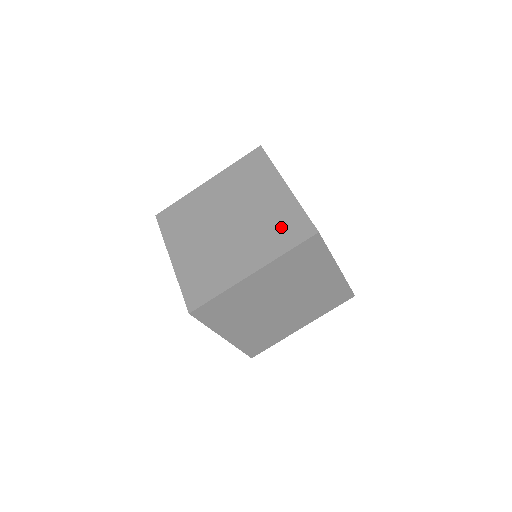
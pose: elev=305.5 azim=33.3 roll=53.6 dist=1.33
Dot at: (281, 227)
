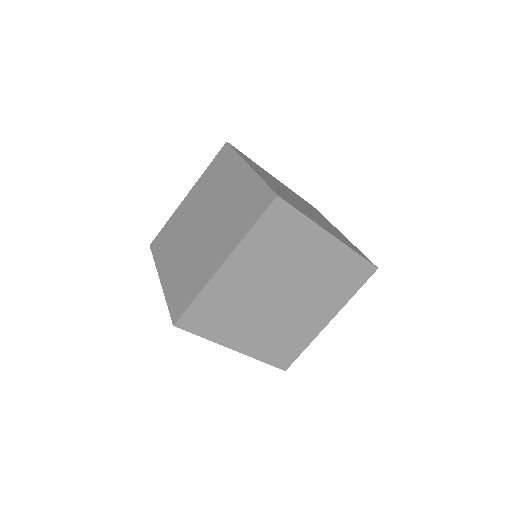
Dot at: (245, 207)
